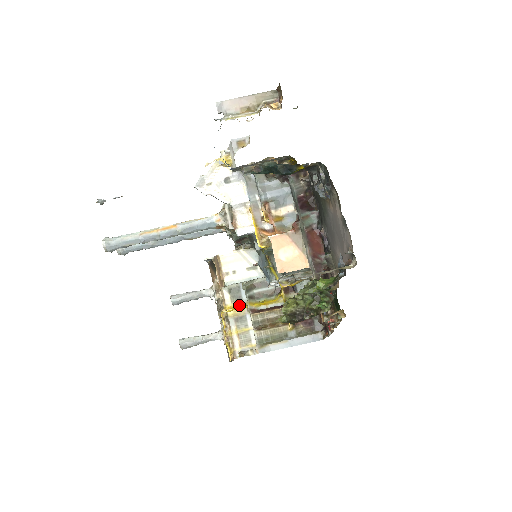
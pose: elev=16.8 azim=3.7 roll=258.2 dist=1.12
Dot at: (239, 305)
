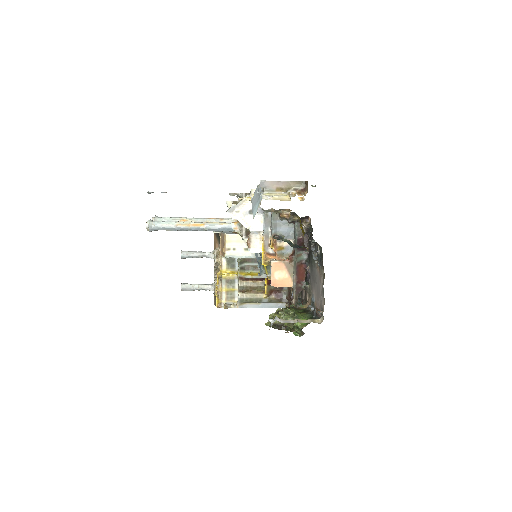
Dot at: (232, 271)
